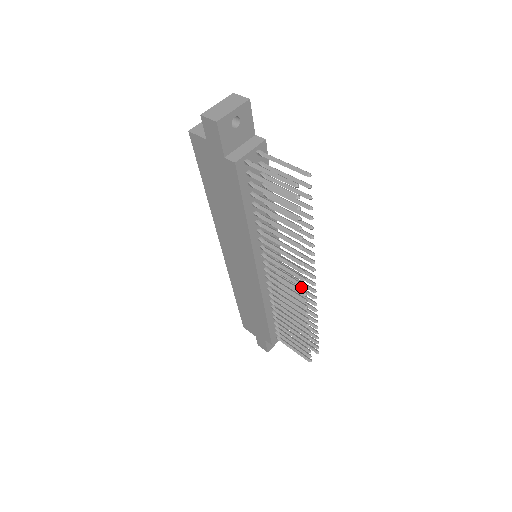
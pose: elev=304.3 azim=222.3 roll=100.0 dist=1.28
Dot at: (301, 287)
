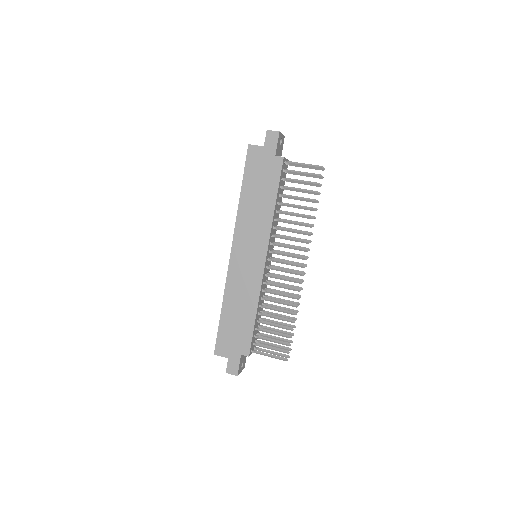
Dot at: (304, 258)
